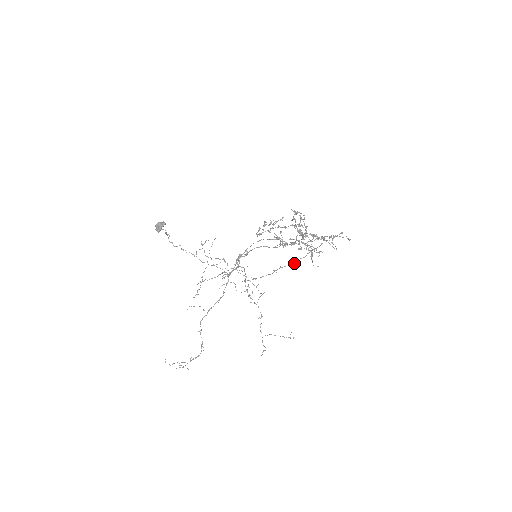
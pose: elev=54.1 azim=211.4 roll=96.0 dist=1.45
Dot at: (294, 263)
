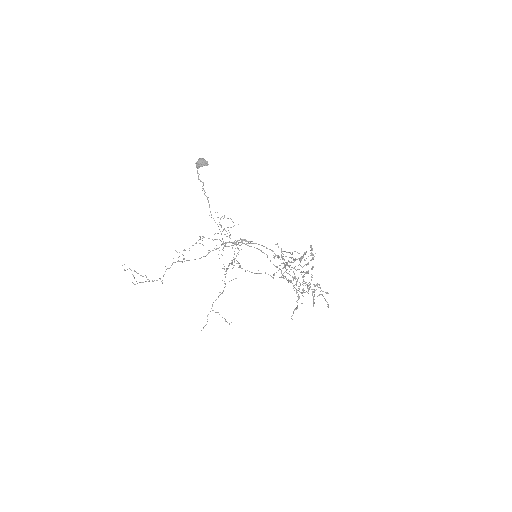
Dot at: occluded
